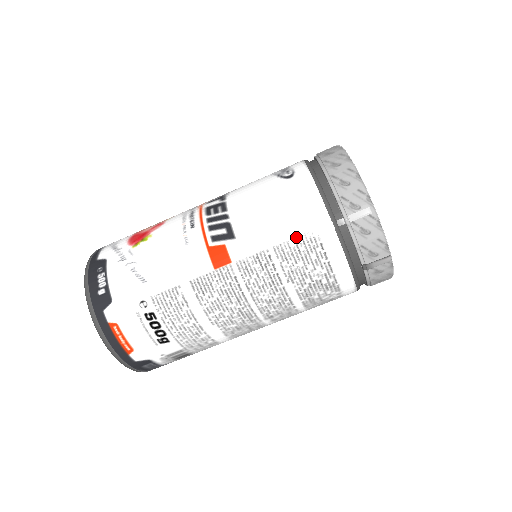
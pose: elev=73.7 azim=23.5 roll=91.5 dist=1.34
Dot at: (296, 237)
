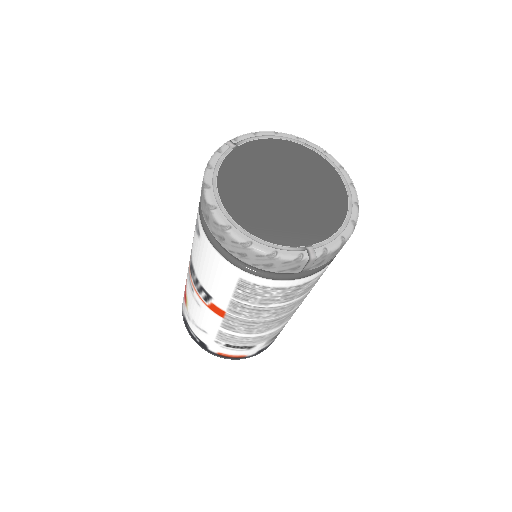
Dot at: (236, 287)
